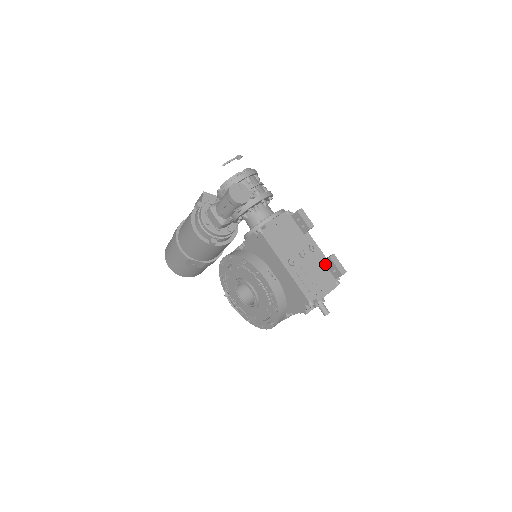
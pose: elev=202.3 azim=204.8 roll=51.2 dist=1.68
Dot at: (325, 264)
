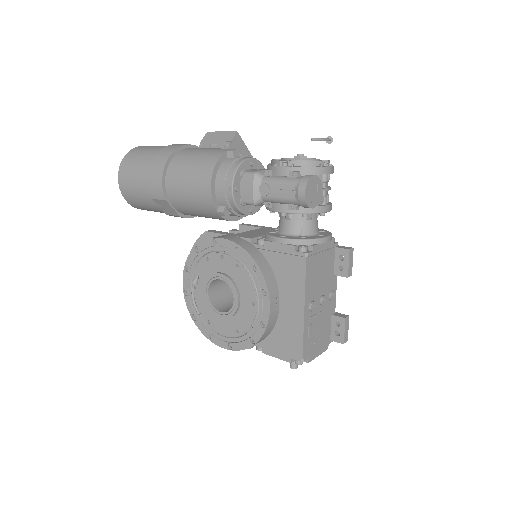
Dot at: (332, 319)
